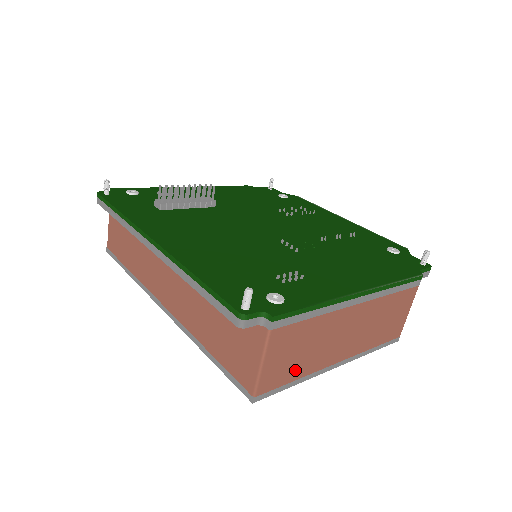
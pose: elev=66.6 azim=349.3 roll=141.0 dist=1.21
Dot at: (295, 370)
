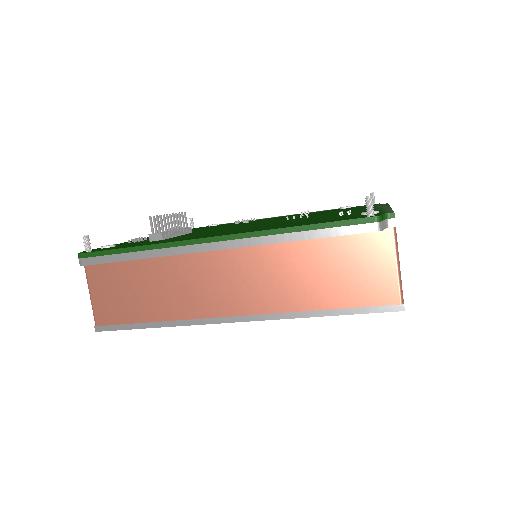
Dot at: occluded
